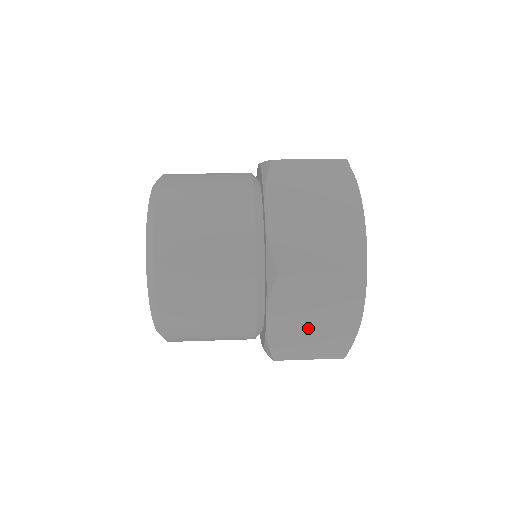
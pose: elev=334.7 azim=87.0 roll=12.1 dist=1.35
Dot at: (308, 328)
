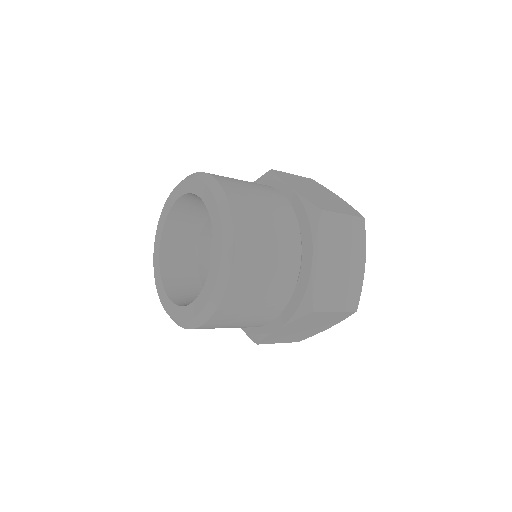
Dot at: (296, 332)
